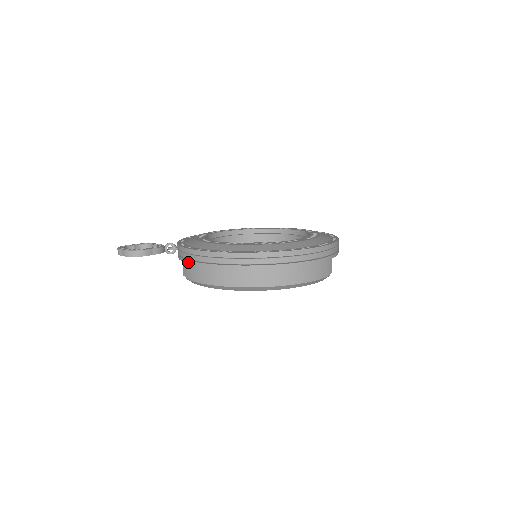
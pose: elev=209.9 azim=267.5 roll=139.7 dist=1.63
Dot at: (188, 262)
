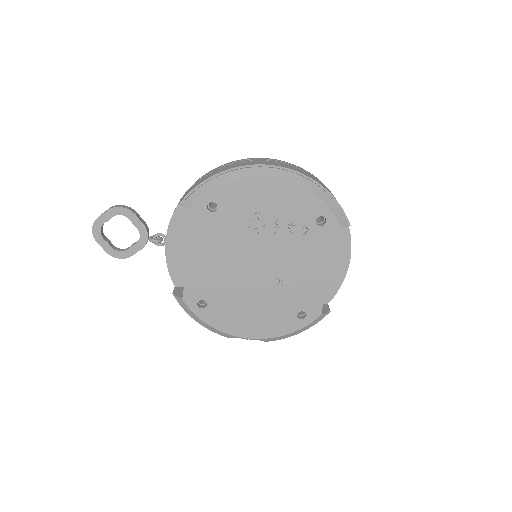
Dot at: (192, 187)
